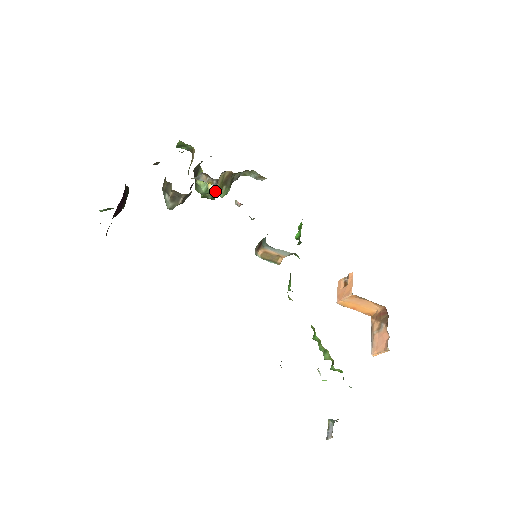
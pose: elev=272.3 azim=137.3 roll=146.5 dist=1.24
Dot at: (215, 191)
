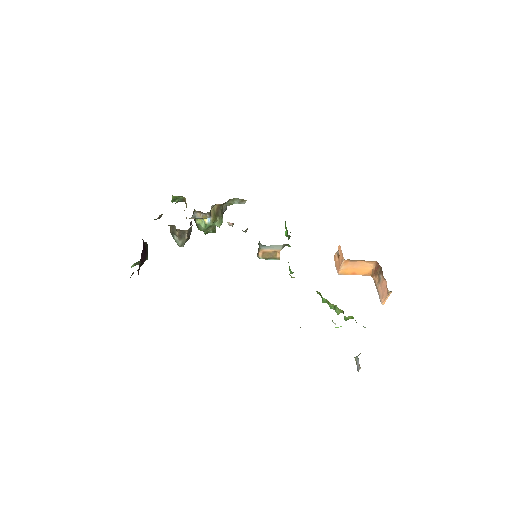
Dot at: (212, 223)
